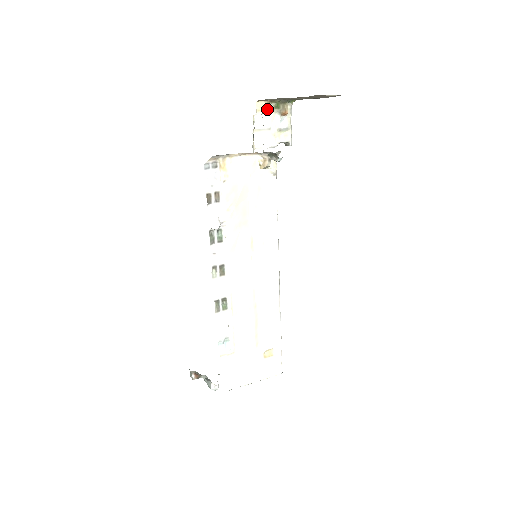
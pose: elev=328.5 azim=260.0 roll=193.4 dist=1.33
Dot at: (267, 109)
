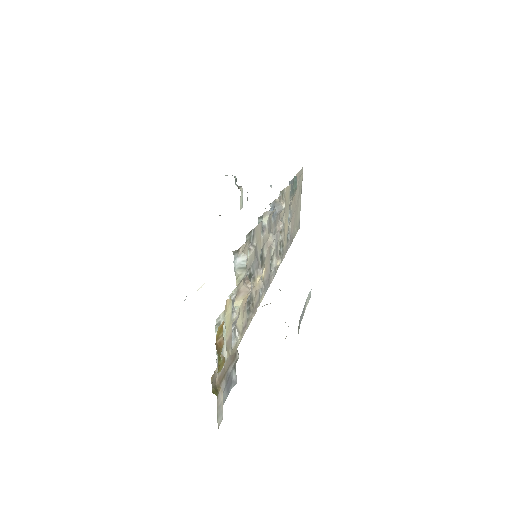
Dot at: (215, 370)
